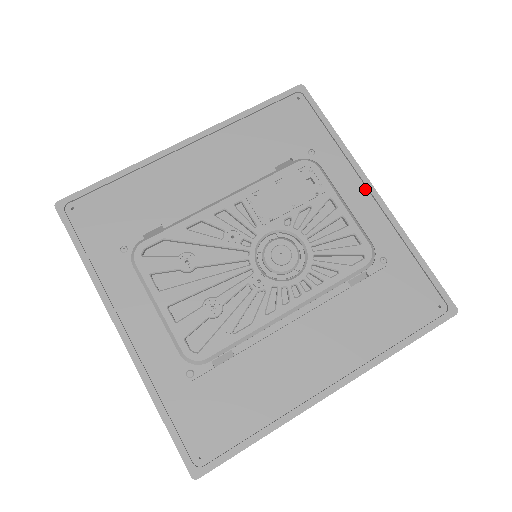
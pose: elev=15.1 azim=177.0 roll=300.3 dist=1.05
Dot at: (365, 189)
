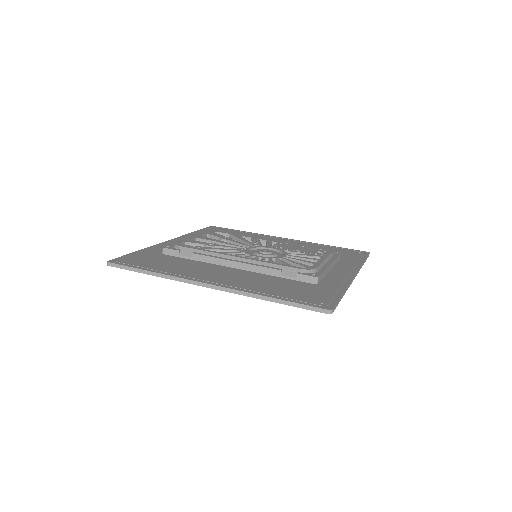
Dot at: (349, 272)
